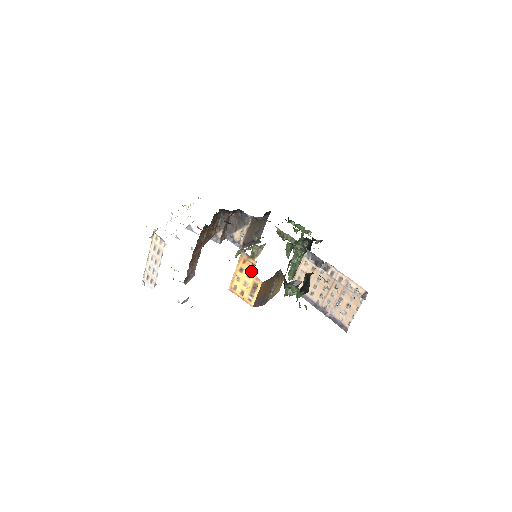
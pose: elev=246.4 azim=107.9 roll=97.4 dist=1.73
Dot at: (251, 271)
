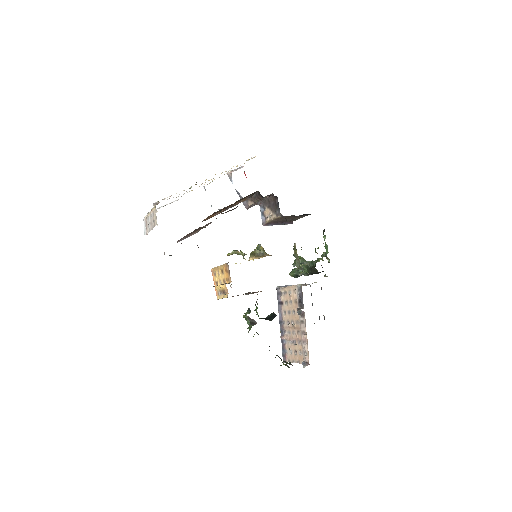
Dot at: (226, 281)
